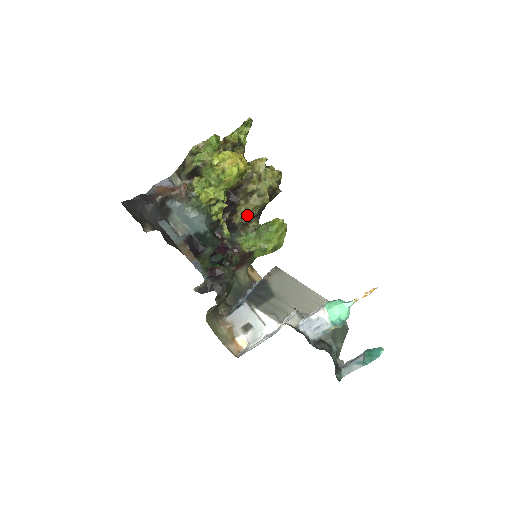
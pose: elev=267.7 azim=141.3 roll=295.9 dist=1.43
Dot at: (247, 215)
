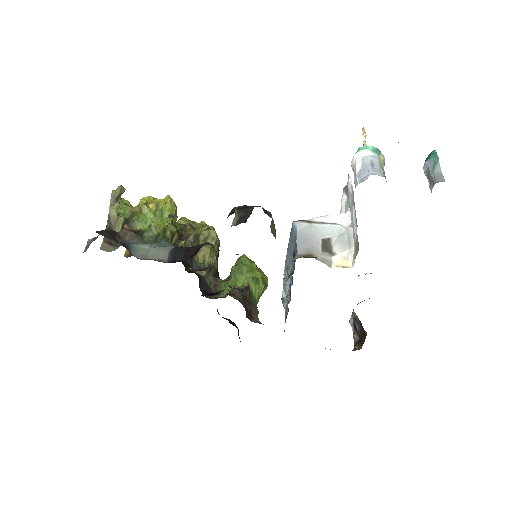
Dot at: occluded
